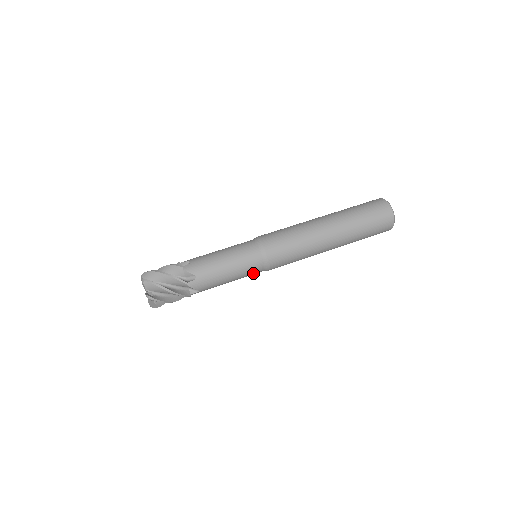
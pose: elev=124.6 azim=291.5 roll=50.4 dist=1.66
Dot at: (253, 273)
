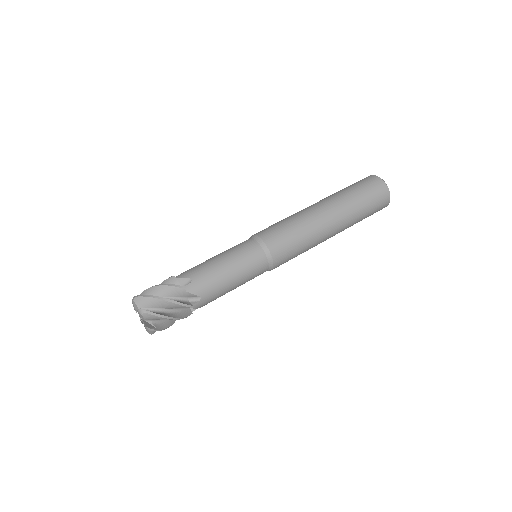
Dot at: occluded
